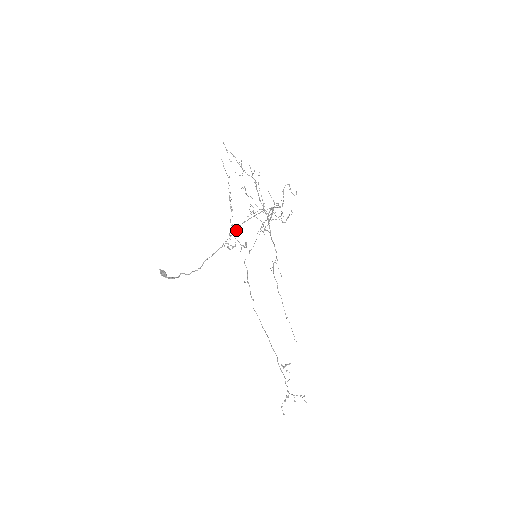
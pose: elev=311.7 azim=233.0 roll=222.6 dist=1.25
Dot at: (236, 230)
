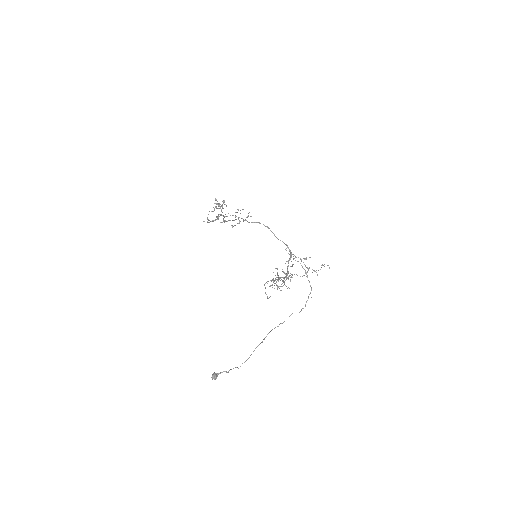
Dot at: occluded
